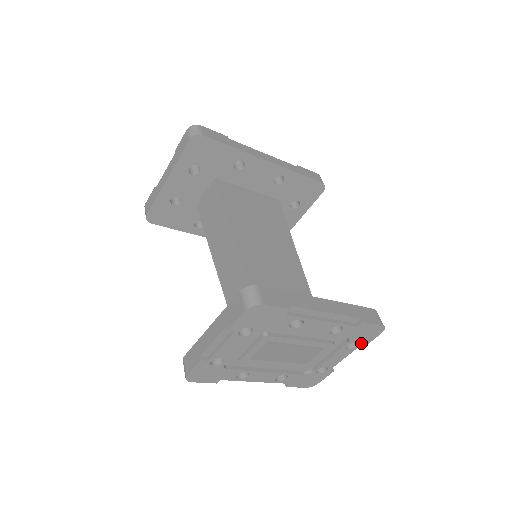
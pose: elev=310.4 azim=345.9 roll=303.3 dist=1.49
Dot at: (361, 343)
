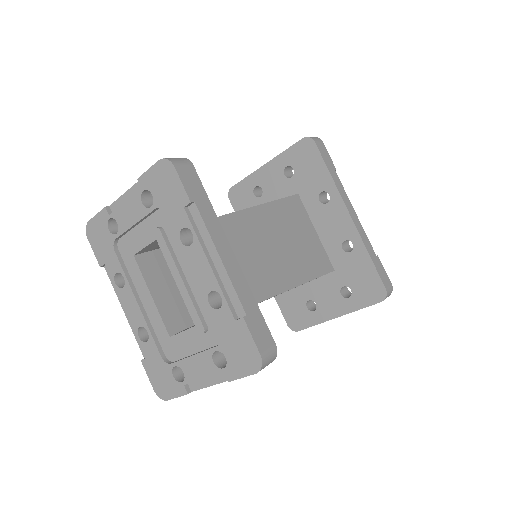
Dot at: (230, 367)
